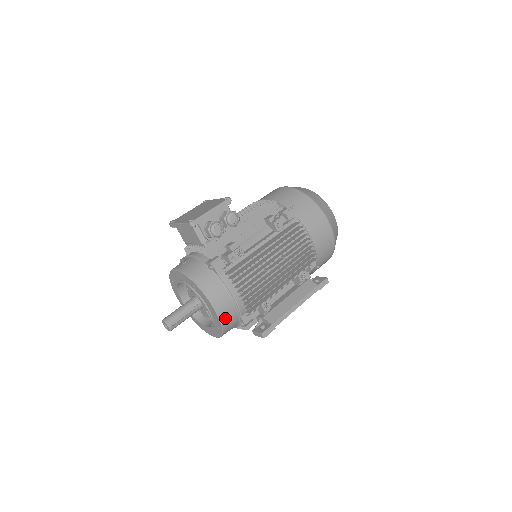
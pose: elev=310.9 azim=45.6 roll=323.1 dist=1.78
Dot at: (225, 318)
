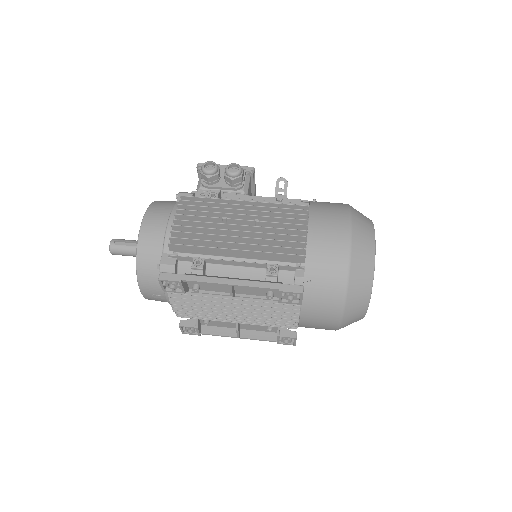
Dot at: (145, 239)
